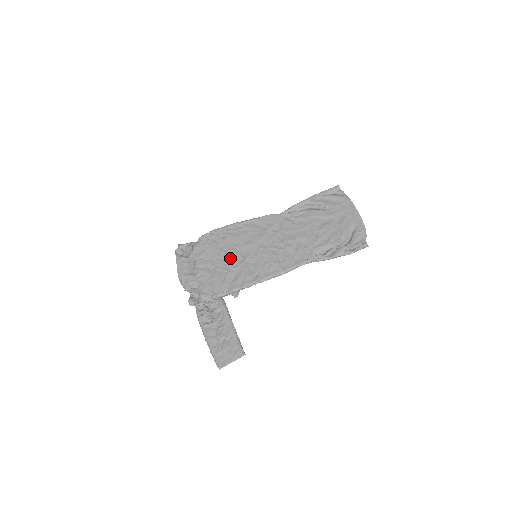
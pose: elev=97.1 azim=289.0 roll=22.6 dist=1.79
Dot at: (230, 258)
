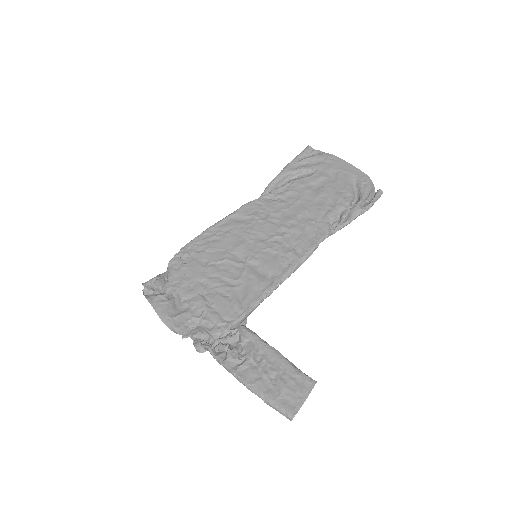
Dot at: (224, 271)
